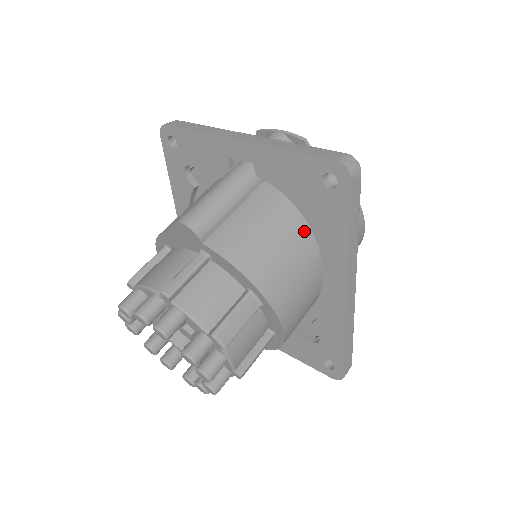
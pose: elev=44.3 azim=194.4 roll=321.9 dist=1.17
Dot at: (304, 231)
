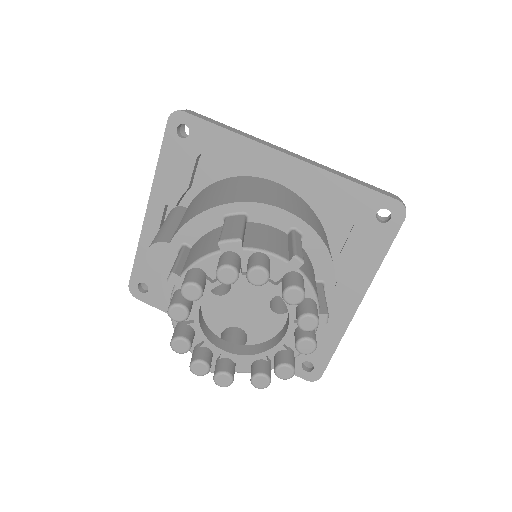
Dot at: (228, 180)
